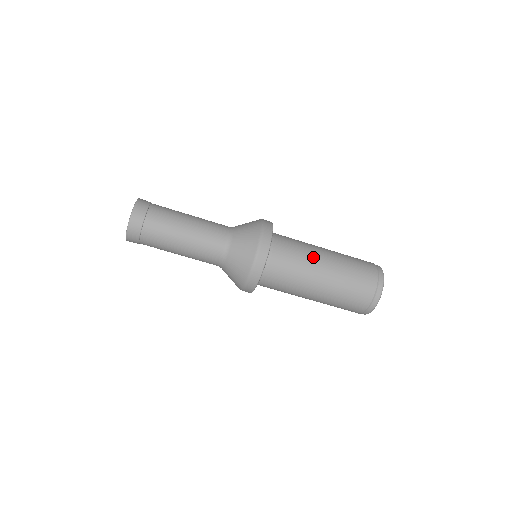
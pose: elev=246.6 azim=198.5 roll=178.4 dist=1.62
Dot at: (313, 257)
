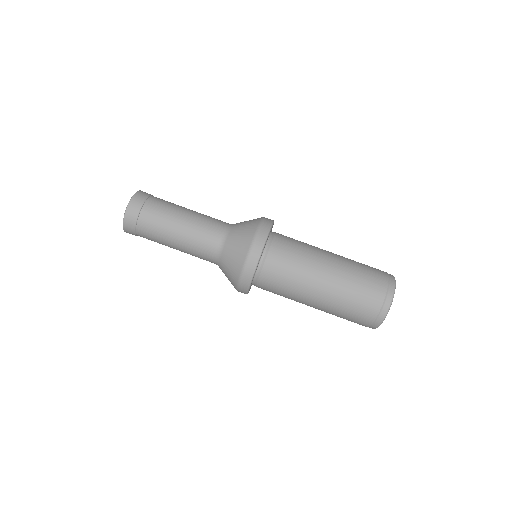
Dot at: (304, 287)
